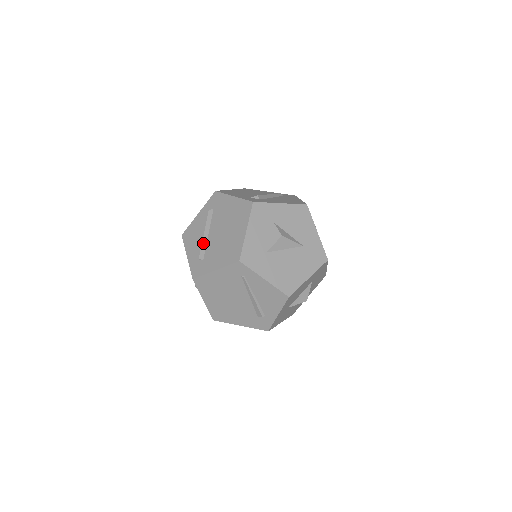
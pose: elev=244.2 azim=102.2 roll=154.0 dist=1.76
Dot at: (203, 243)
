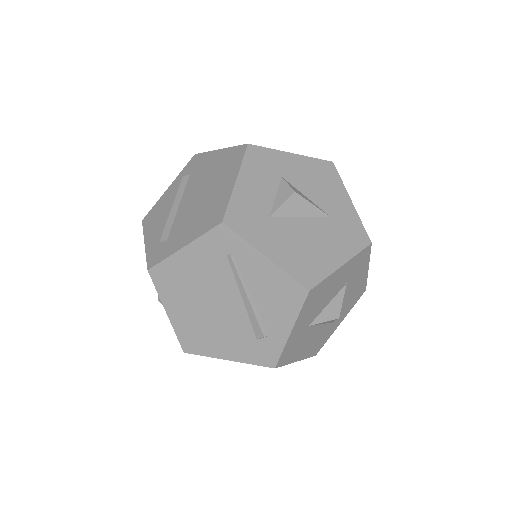
Dot at: (169, 217)
